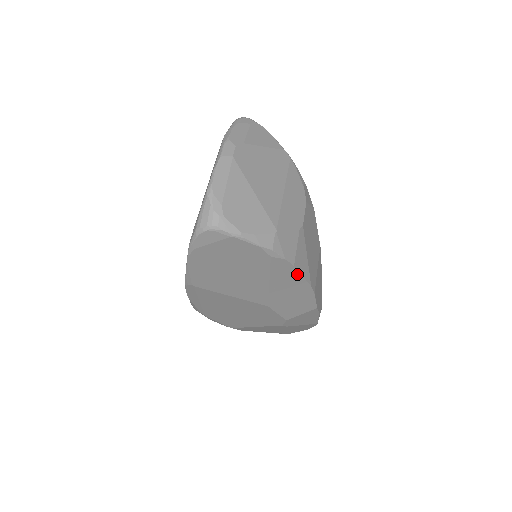
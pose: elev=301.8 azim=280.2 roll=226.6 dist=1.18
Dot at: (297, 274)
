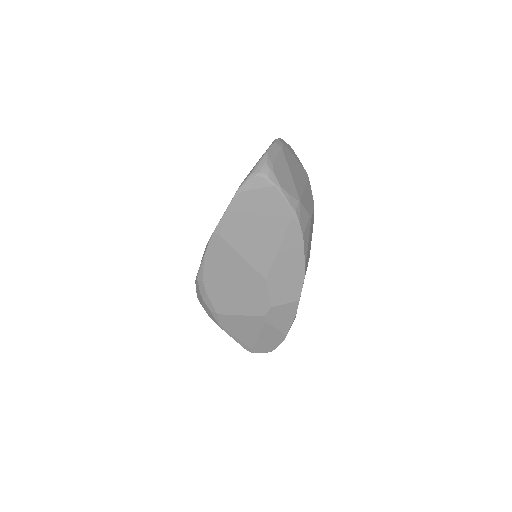
Dot at: (301, 247)
